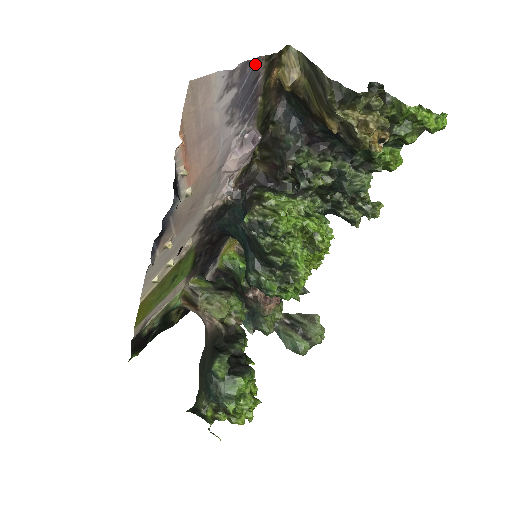
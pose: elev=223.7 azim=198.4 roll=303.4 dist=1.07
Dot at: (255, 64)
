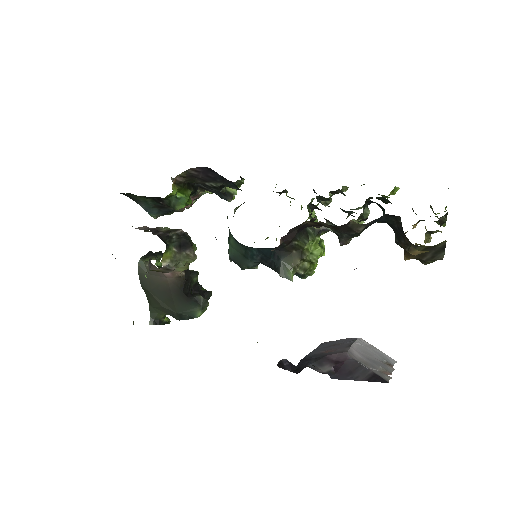
Dot at: occluded
